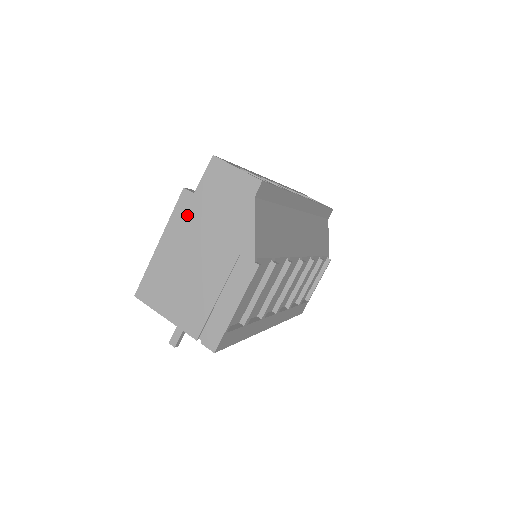
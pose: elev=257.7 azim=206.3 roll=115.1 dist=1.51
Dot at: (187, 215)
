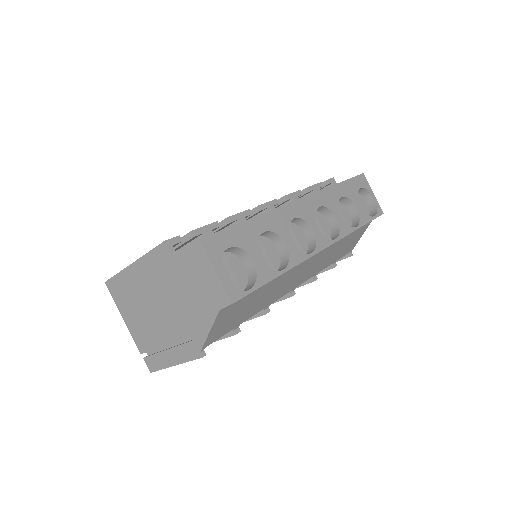
Dot at: (160, 266)
